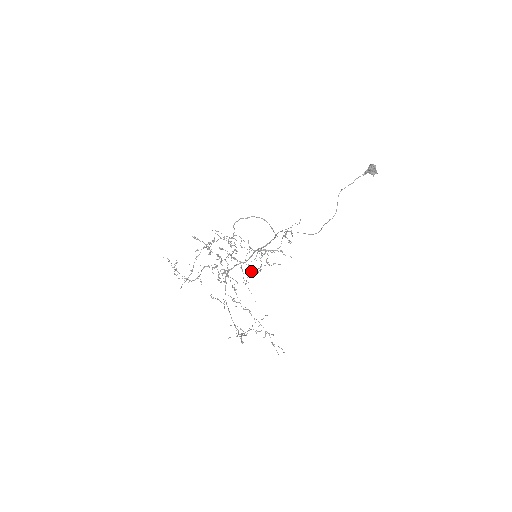
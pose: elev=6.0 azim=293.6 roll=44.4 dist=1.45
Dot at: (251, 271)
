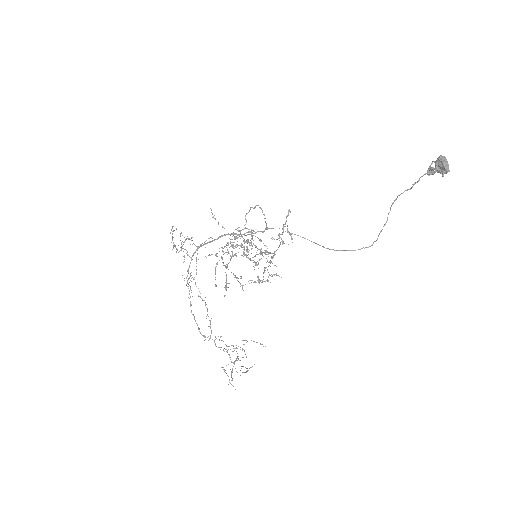
Dot at: occluded
